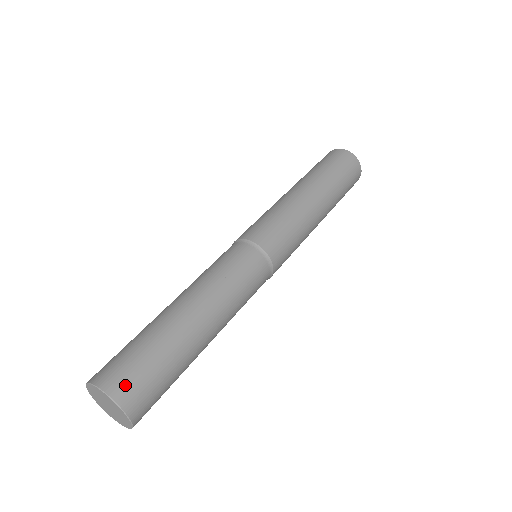
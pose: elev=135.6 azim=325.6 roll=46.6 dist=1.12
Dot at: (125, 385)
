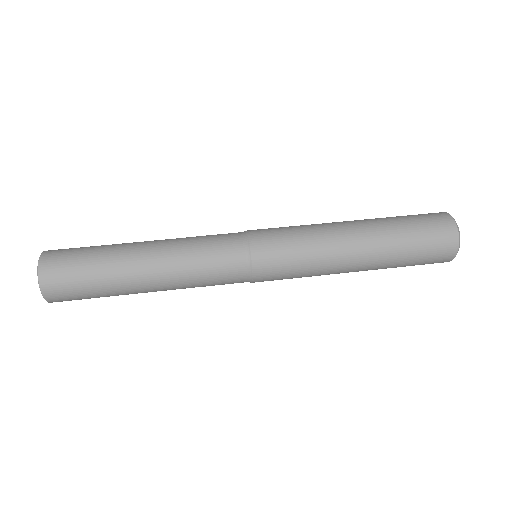
Dot at: (53, 265)
